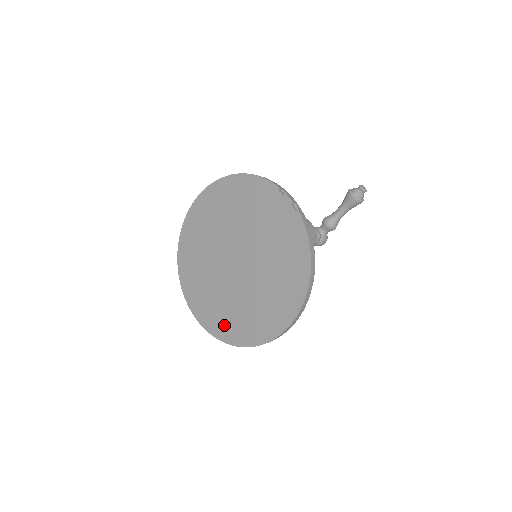
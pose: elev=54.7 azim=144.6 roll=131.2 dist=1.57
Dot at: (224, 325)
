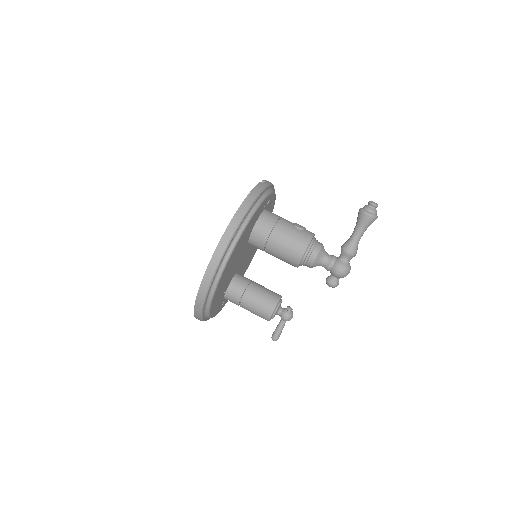
Dot at: occluded
